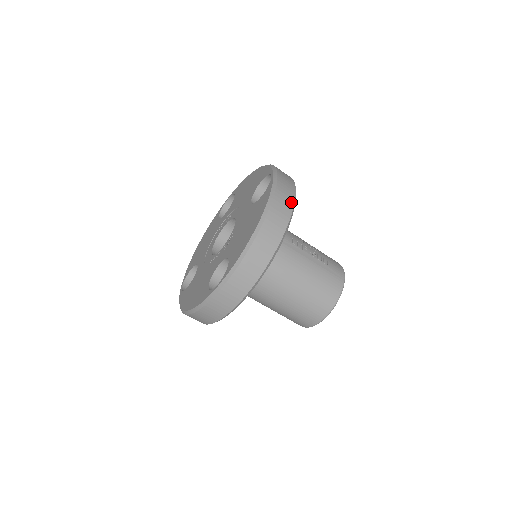
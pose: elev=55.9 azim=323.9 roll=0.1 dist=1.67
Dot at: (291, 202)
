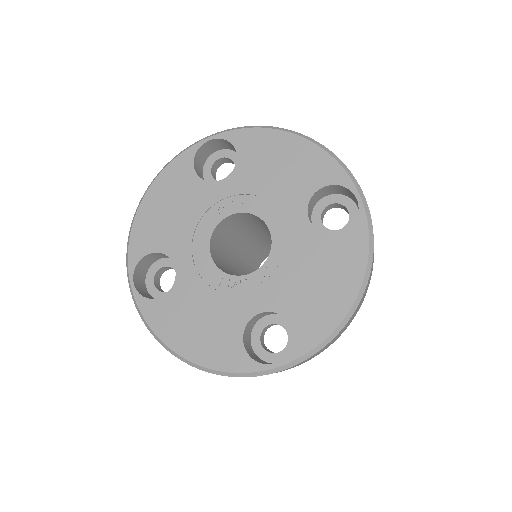
Dot at: occluded
